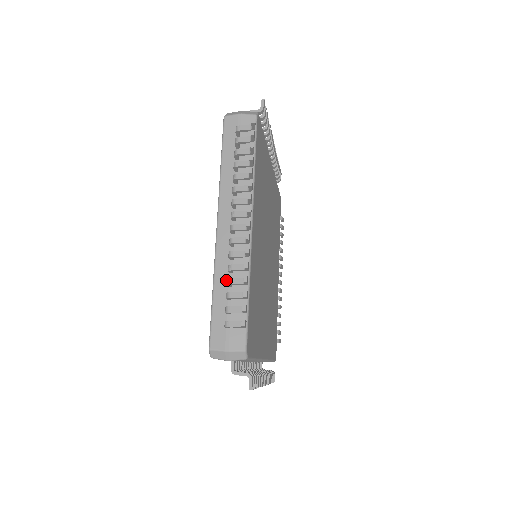
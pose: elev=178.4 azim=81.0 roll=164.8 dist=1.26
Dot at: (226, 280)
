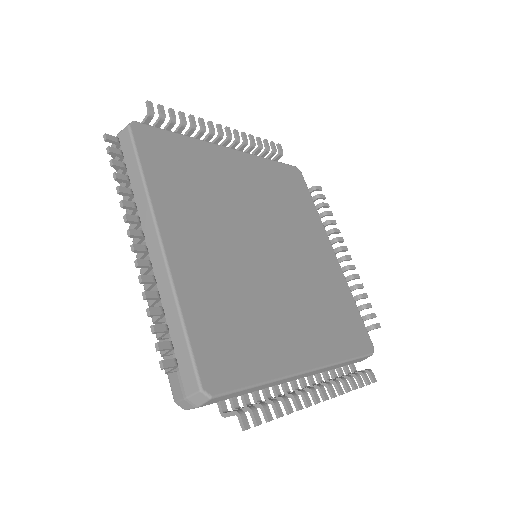
Dot at: occluded
